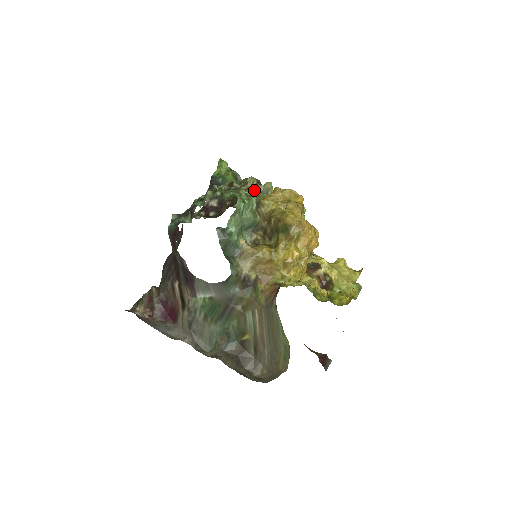
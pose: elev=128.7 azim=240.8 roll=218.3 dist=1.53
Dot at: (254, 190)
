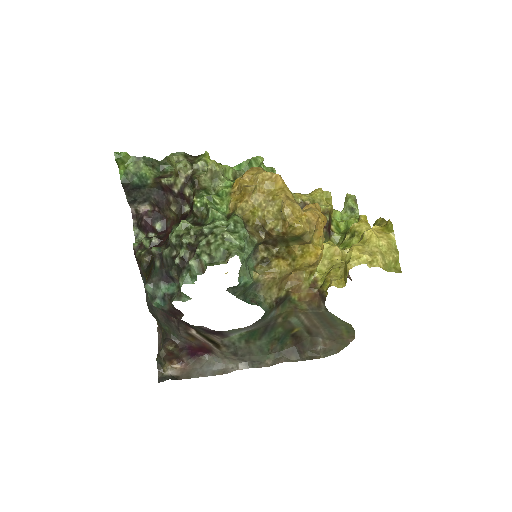
Dot at: (203, 185)
